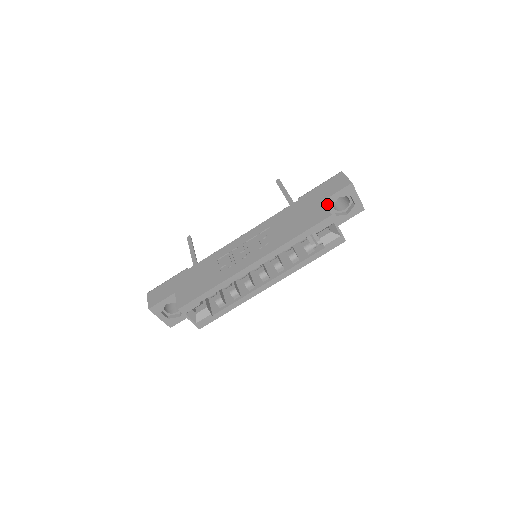
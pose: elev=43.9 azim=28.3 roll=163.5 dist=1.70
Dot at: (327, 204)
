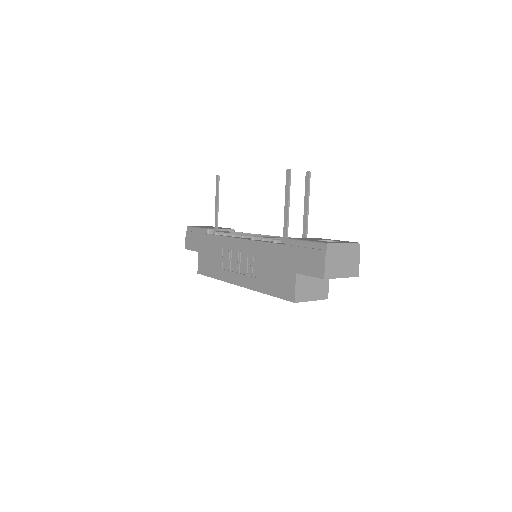
Dot at: occluded
